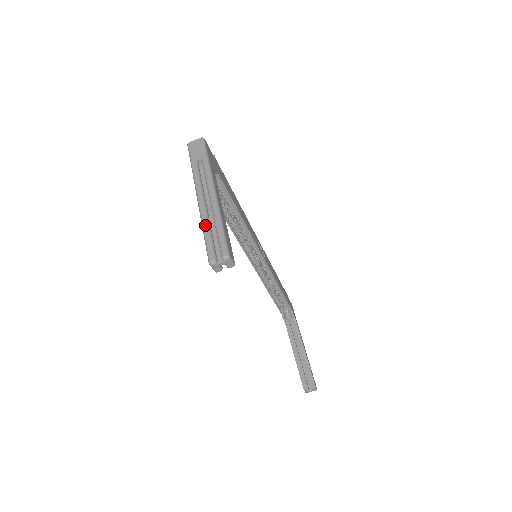
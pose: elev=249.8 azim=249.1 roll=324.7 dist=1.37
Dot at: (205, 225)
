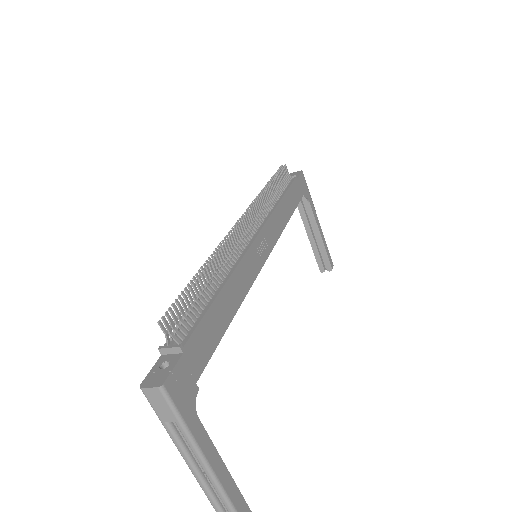
Dot at: (210, 500)
